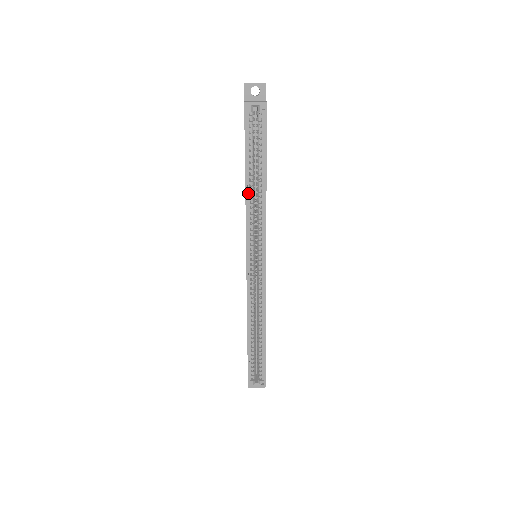
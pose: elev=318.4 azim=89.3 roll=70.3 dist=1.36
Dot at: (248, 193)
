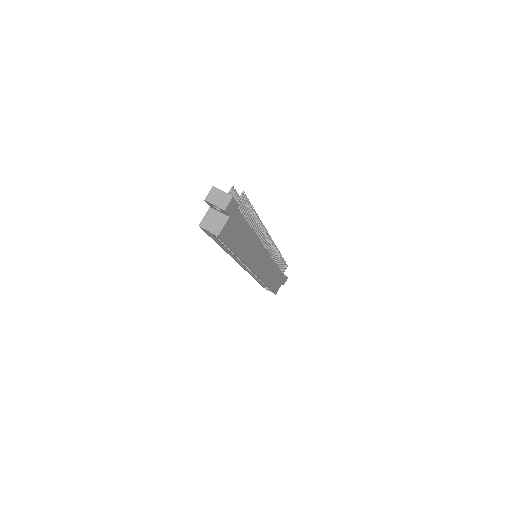
Dot at: (228, 250)
